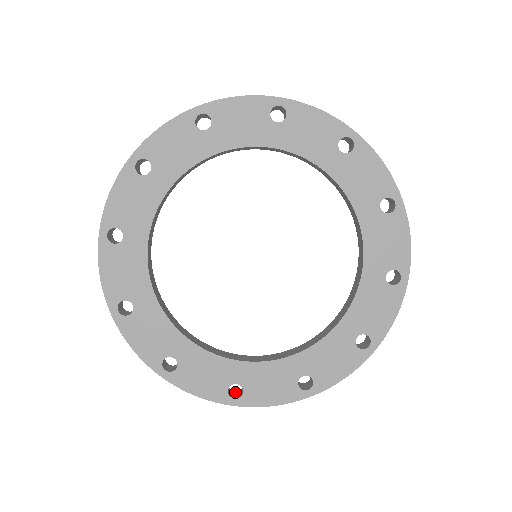
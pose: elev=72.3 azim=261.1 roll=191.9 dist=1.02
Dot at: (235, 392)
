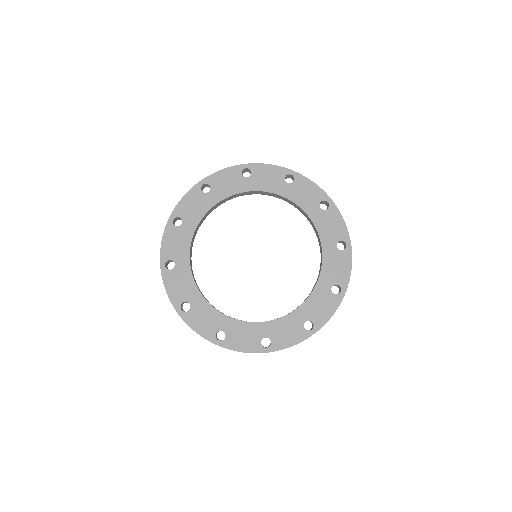
Dot at: (310, 329)
